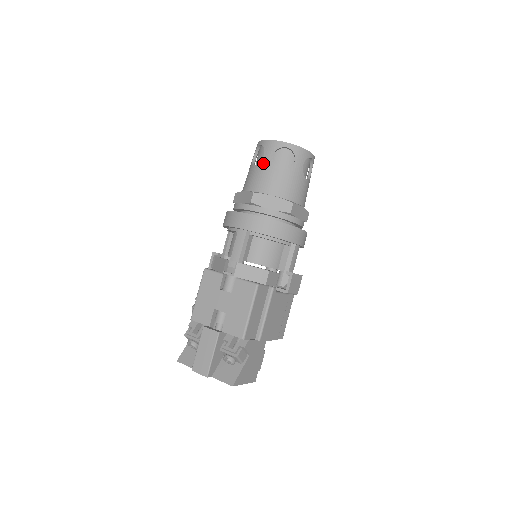
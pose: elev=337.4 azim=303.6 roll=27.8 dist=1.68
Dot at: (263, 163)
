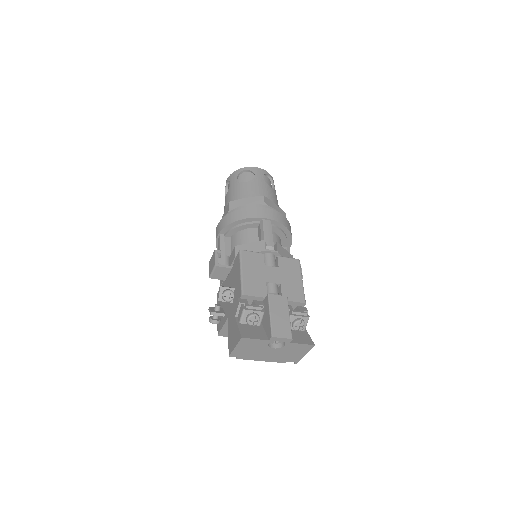
Dot at: (257, 180)
